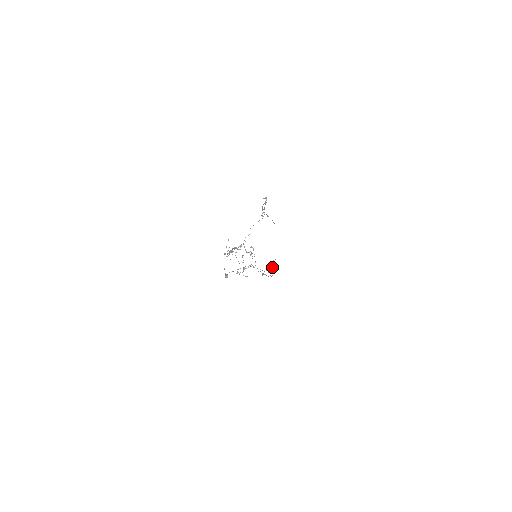
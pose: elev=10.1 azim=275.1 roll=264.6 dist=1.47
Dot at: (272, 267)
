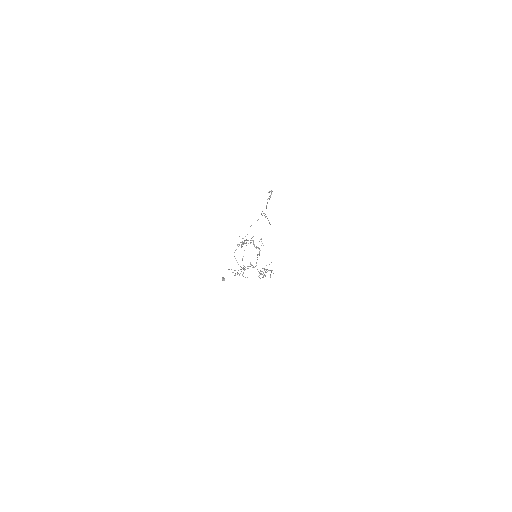
Dot at: occluded
